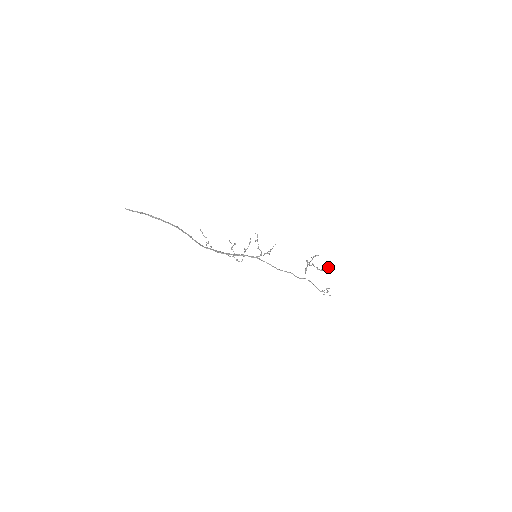
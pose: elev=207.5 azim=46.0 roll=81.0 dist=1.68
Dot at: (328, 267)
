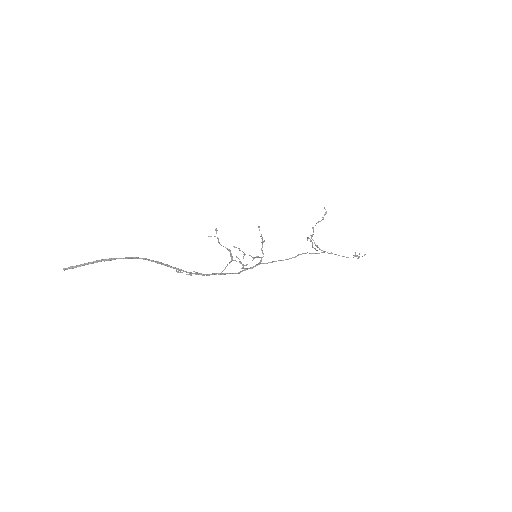
Dot at: (324, 207)
